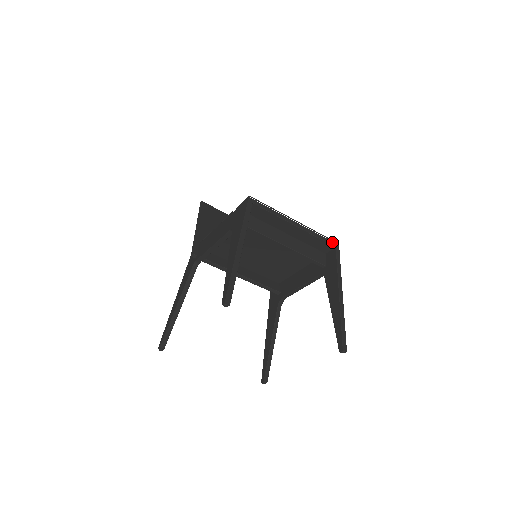
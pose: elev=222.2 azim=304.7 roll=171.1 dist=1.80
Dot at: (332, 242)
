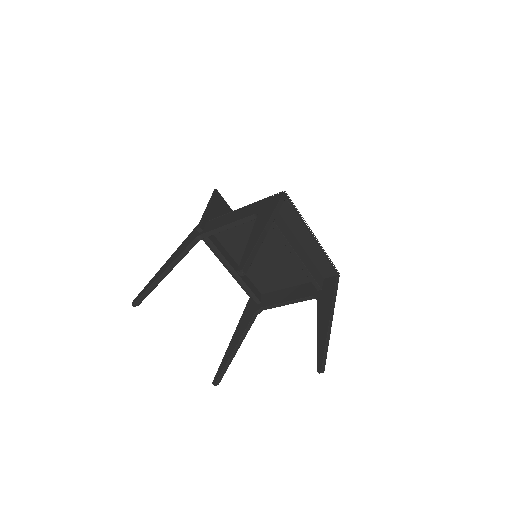
Dot at: (335, 269)
